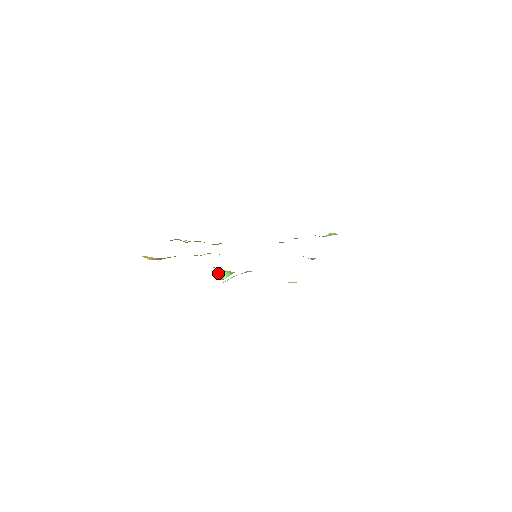
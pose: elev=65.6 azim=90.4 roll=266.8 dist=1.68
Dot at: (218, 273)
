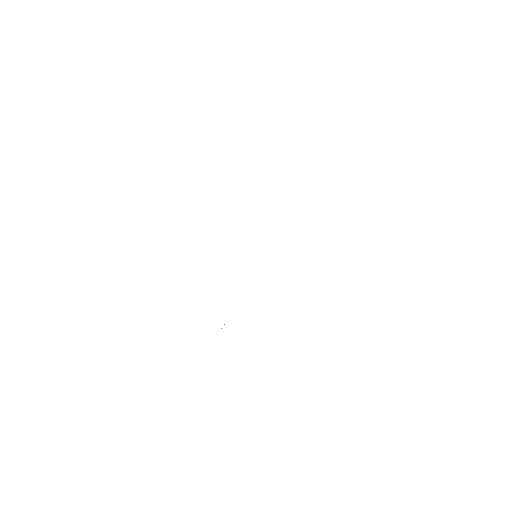
Dot at: occluded
